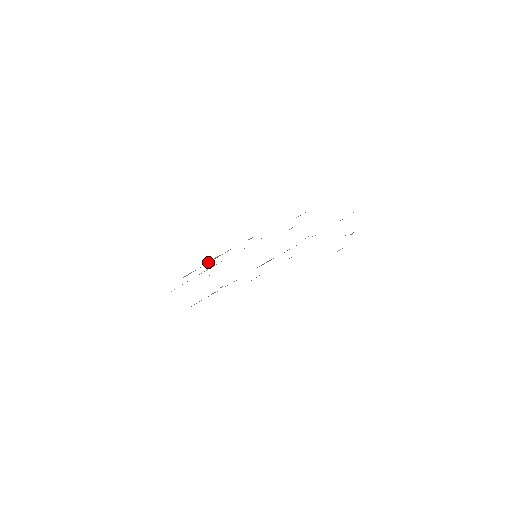
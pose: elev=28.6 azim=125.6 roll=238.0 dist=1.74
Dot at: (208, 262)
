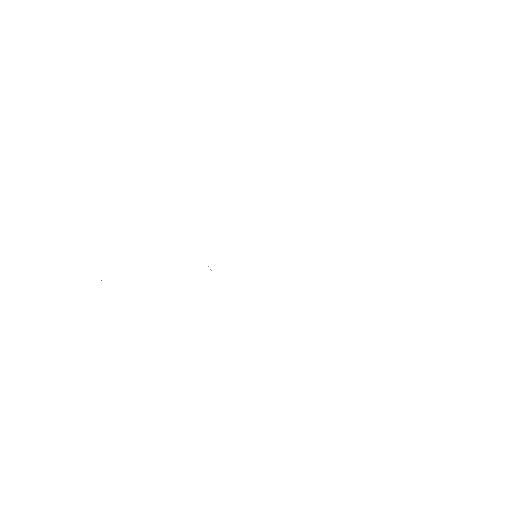
Dot at: occluded
